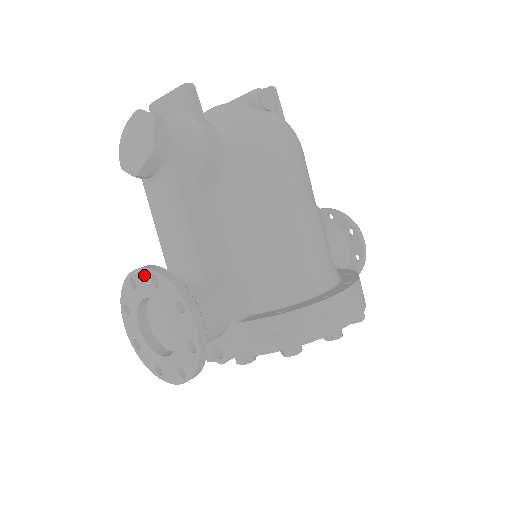
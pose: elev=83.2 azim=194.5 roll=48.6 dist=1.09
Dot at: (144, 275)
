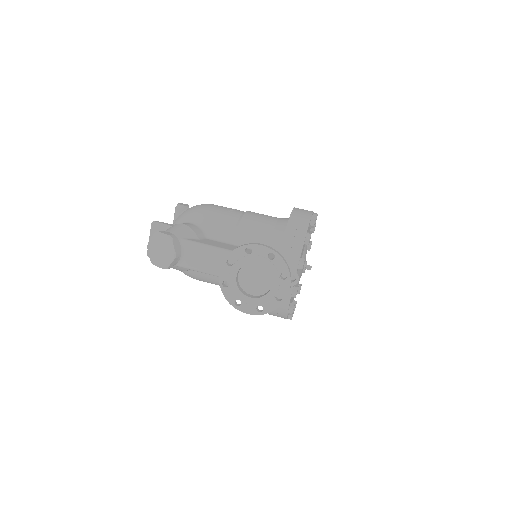
Dot at: (224, 270)
